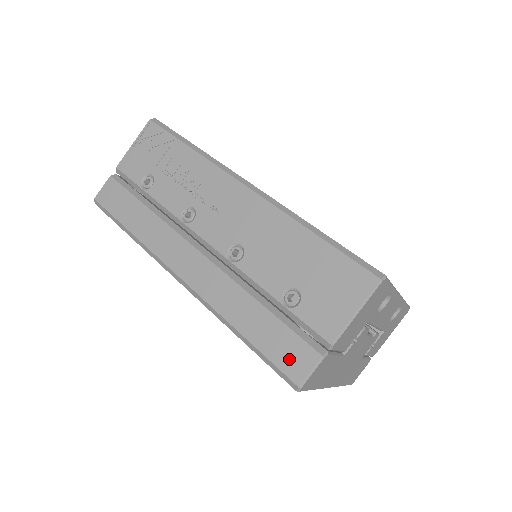
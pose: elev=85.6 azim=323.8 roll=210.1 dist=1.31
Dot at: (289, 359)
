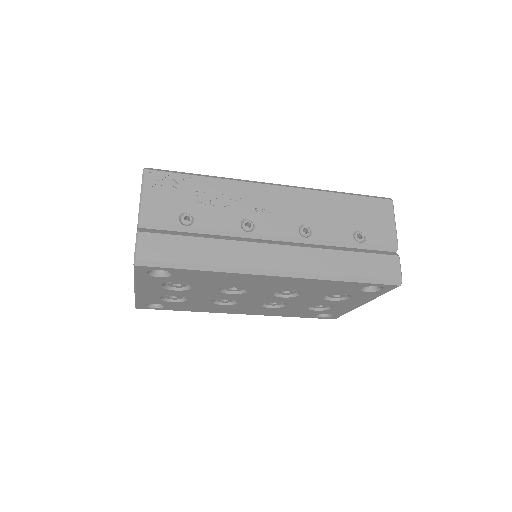
Dot at: (386, 270)
